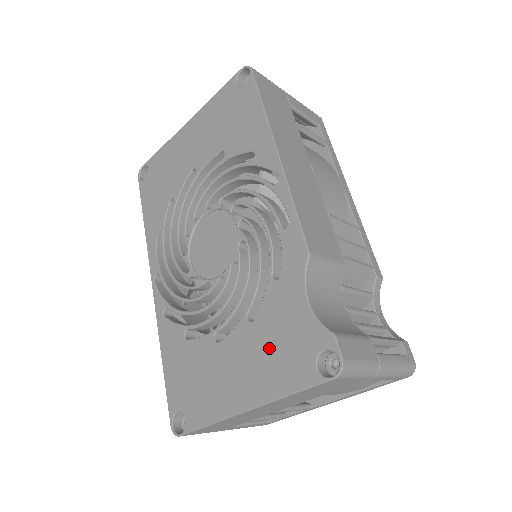
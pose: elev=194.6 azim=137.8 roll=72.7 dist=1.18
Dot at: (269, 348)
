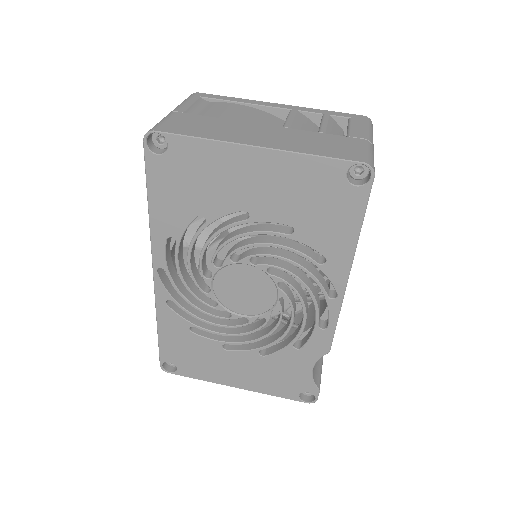
Dot at: (270, 374)
